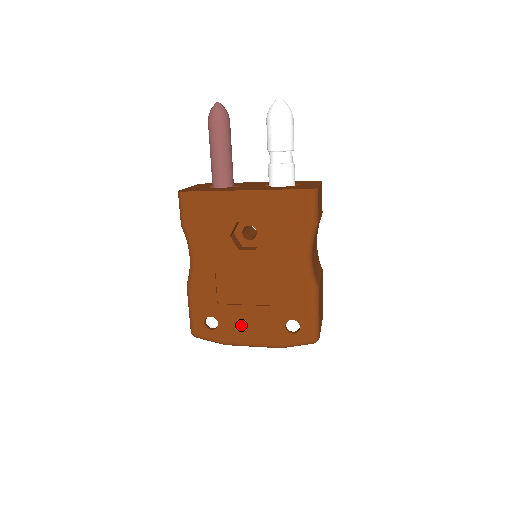
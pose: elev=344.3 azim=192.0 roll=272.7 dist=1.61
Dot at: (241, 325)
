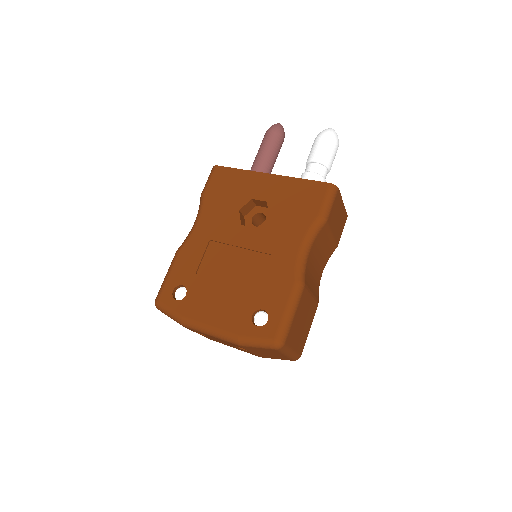
Dot at: (208, 302)
